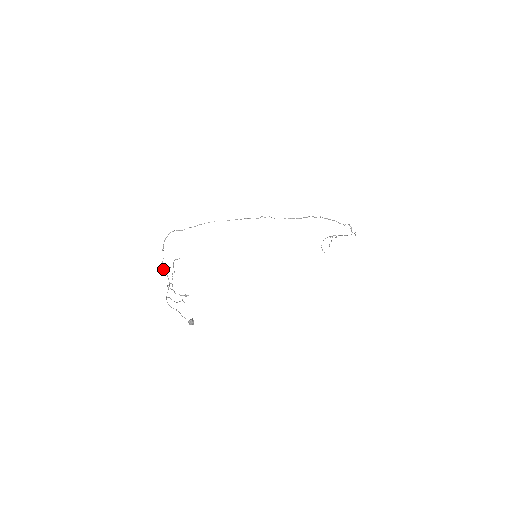
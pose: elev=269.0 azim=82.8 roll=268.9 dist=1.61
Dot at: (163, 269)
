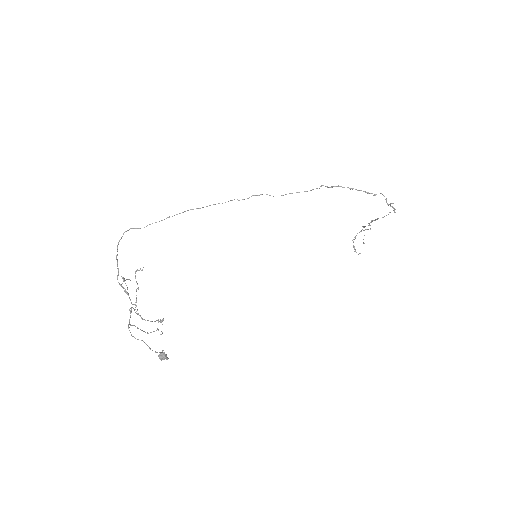
Dot at: (120, 285)
